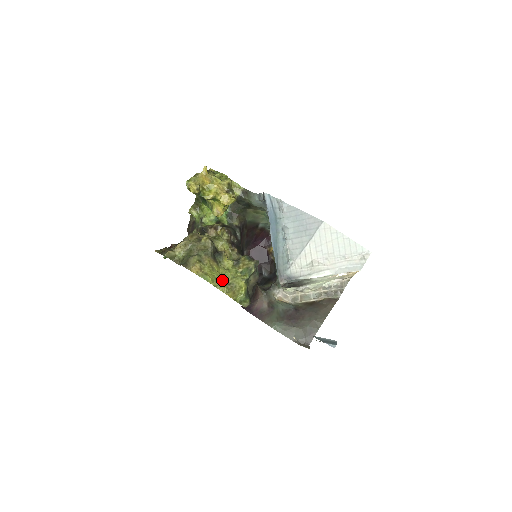
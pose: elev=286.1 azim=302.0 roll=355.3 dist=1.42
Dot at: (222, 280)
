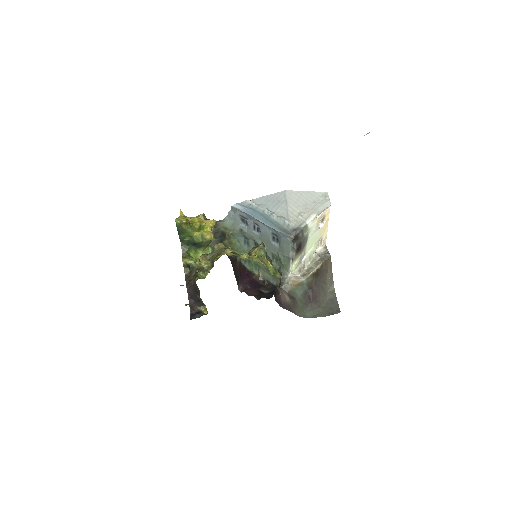
Dot at: (252, 256)
